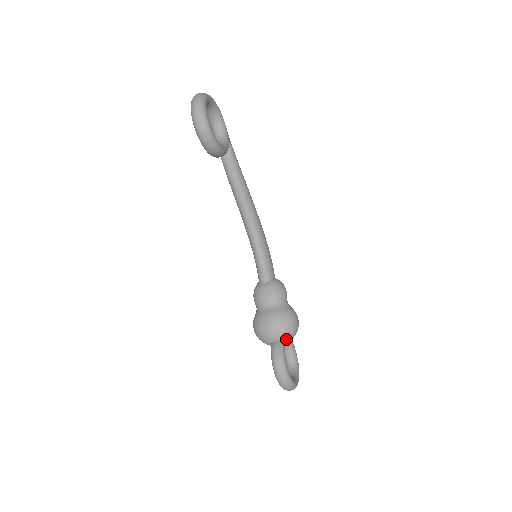
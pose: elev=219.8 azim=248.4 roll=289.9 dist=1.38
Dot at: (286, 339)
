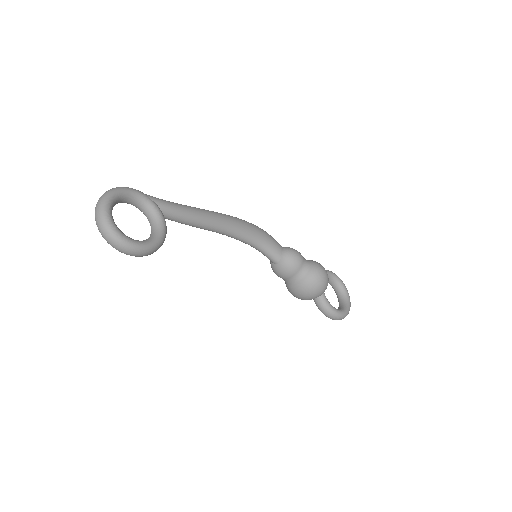
Dot at: (323, 292)
